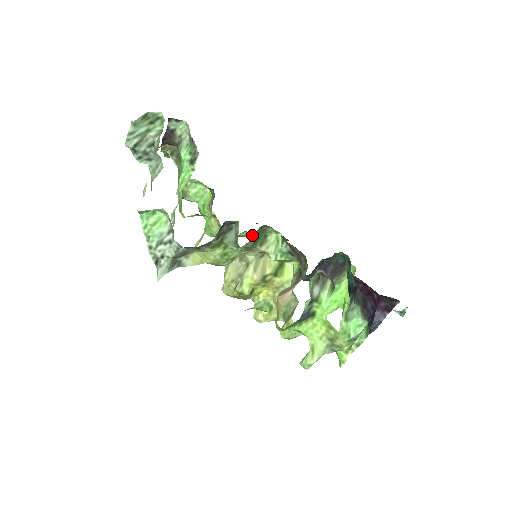
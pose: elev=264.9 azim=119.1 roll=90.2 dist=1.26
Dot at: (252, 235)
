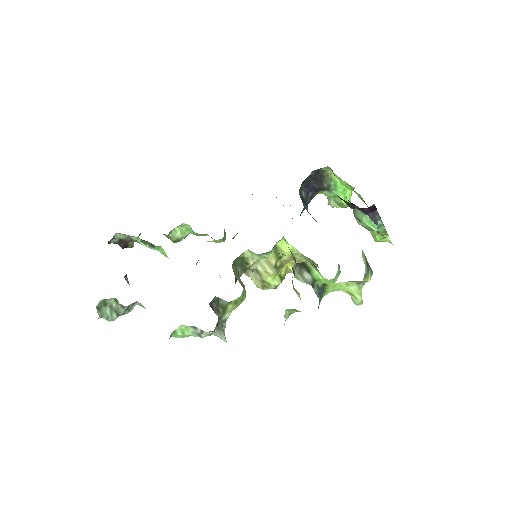
Dot at: occluded
